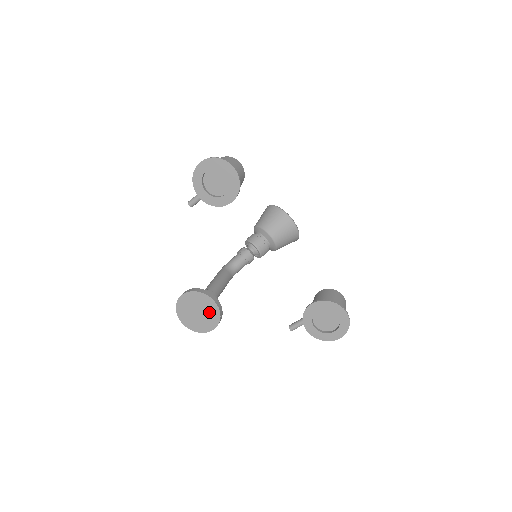
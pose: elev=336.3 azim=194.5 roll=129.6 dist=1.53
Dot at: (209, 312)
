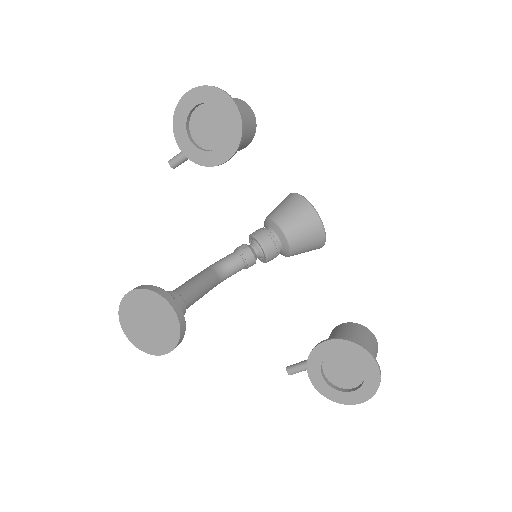
Dot at: (164, 325)
